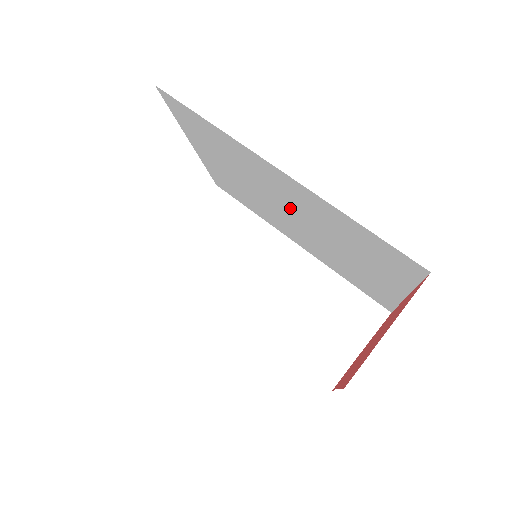
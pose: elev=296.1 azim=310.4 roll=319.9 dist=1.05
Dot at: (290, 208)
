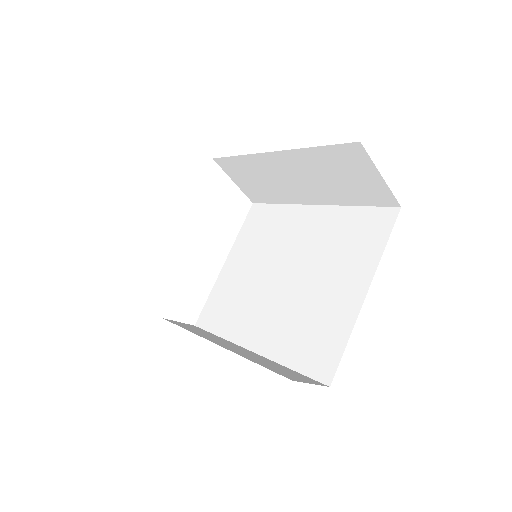
Dot at: (292, 259)
